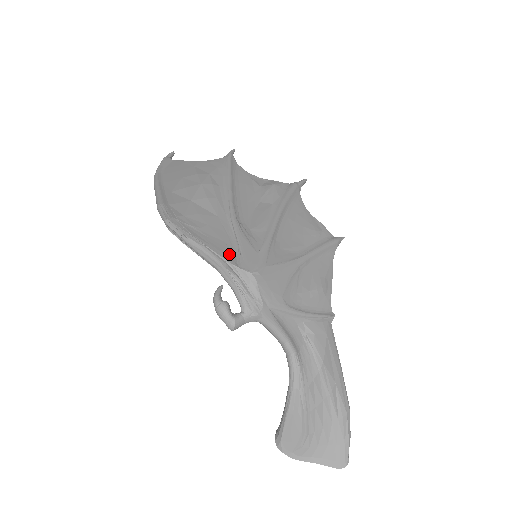
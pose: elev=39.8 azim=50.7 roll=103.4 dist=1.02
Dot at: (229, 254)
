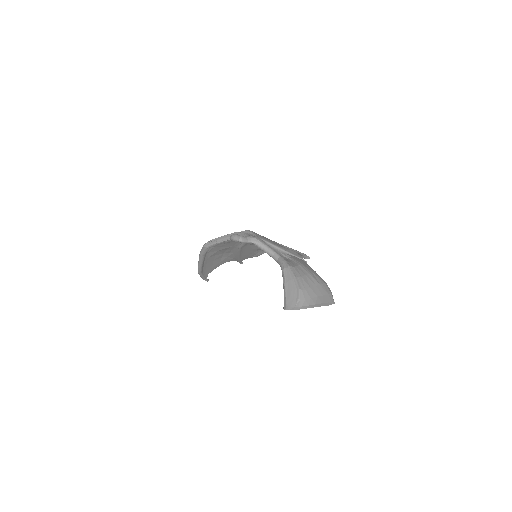
Dot at: occluded
